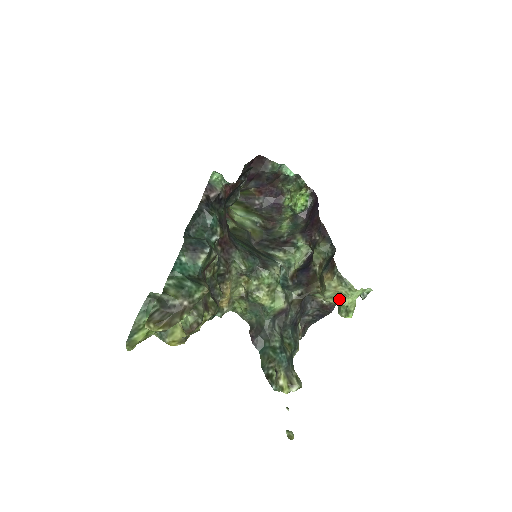
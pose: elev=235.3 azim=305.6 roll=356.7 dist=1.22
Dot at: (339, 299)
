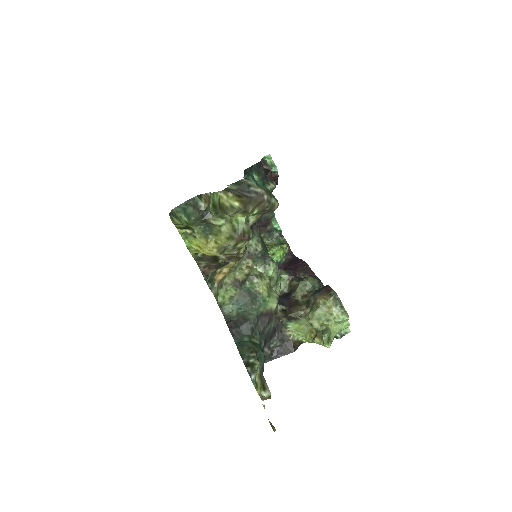
Dot at: (325, 323)
